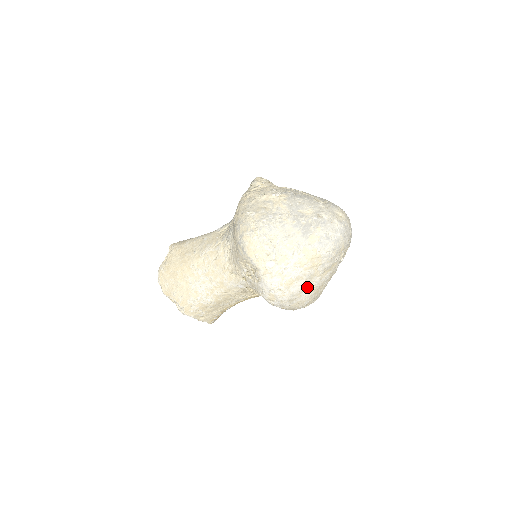
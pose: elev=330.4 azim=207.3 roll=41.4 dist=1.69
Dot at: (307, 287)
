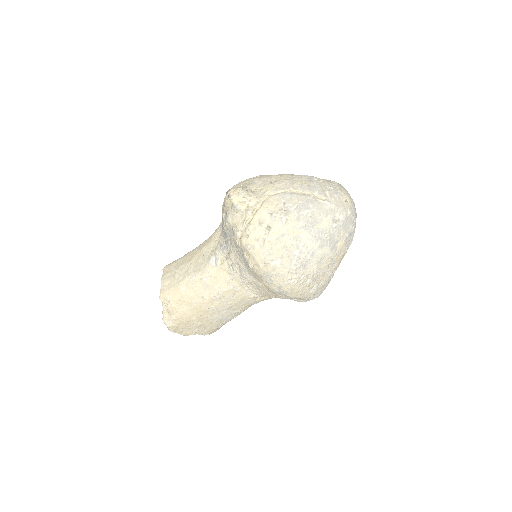
Dot at: occluded
